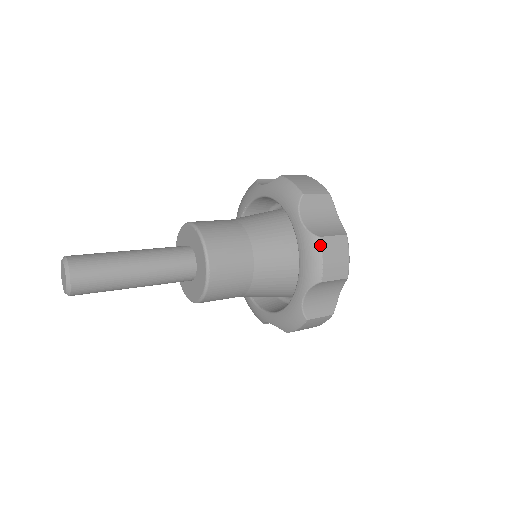
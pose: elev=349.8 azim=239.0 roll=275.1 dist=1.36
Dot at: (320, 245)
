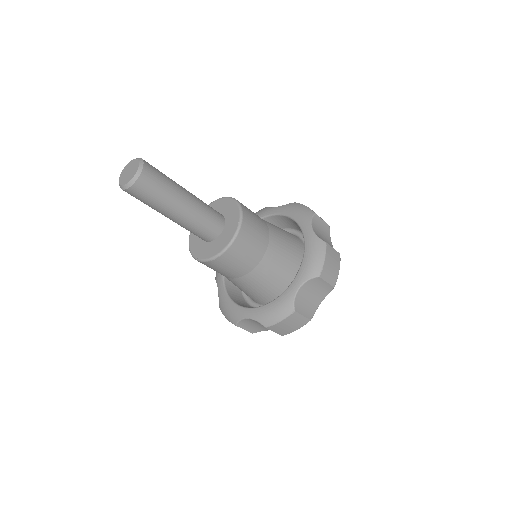
Dot at: (298, 203)
